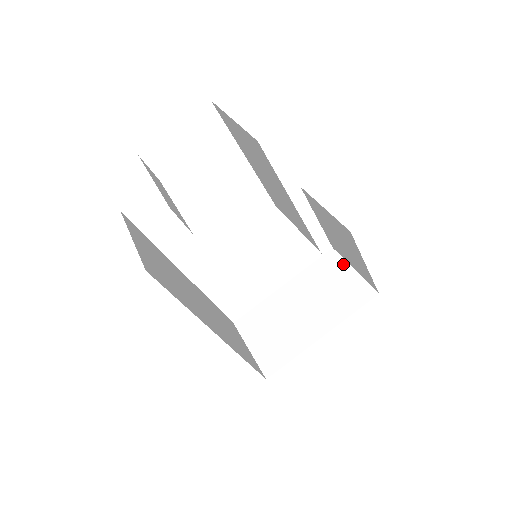
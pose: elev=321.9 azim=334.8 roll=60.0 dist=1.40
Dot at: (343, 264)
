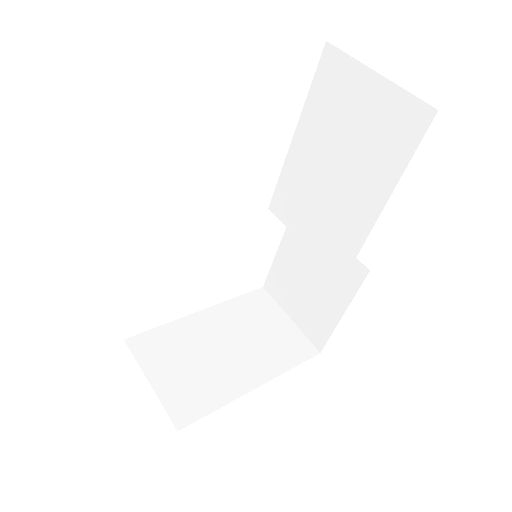
Dot at: (277, 308)
